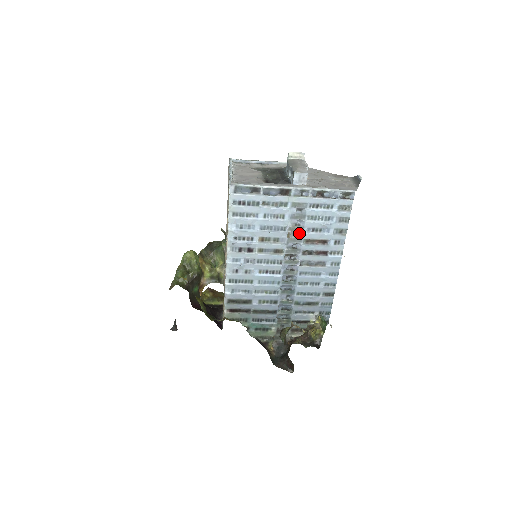
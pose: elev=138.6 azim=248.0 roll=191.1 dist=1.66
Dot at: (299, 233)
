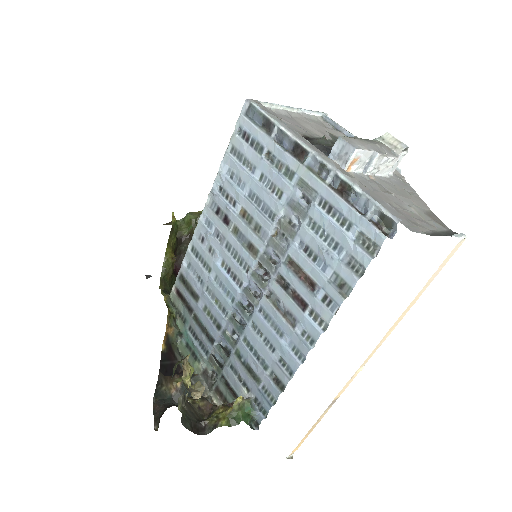
Dot at: (288, 240)
